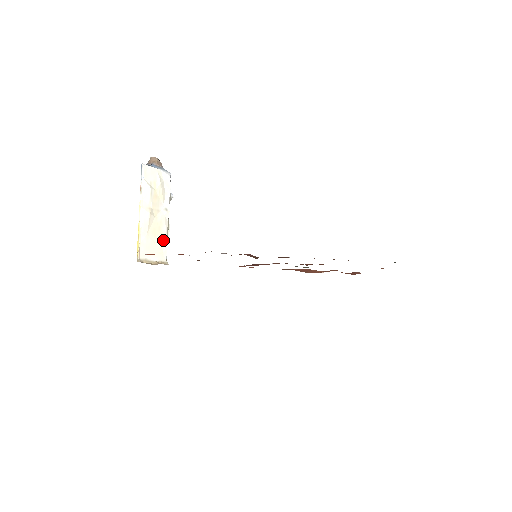
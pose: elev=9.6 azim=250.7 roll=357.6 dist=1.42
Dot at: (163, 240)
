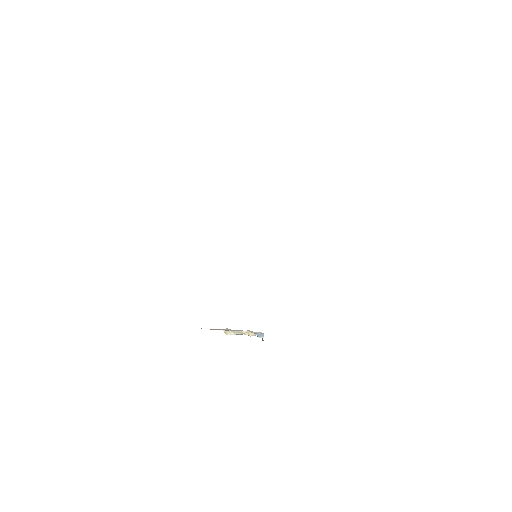
Dot at: occluded
